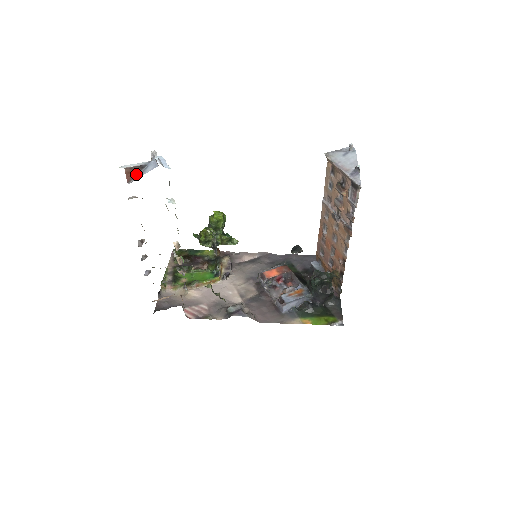
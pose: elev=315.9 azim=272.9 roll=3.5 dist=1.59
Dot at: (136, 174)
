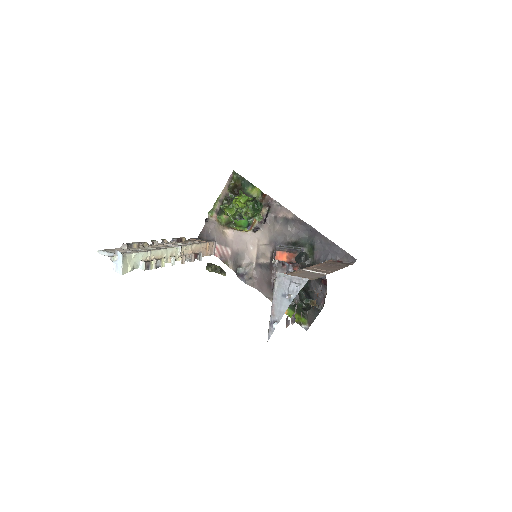
Dot at: occluded
